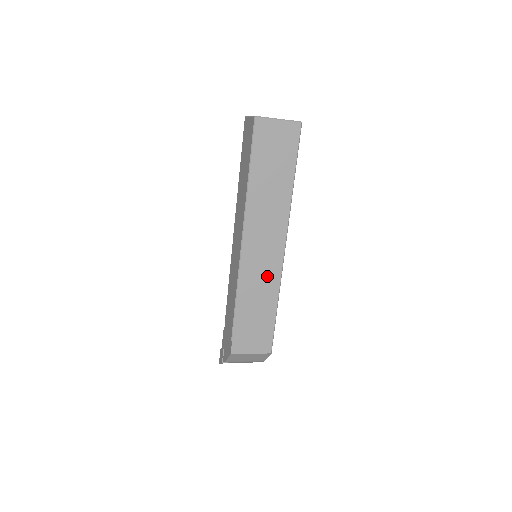
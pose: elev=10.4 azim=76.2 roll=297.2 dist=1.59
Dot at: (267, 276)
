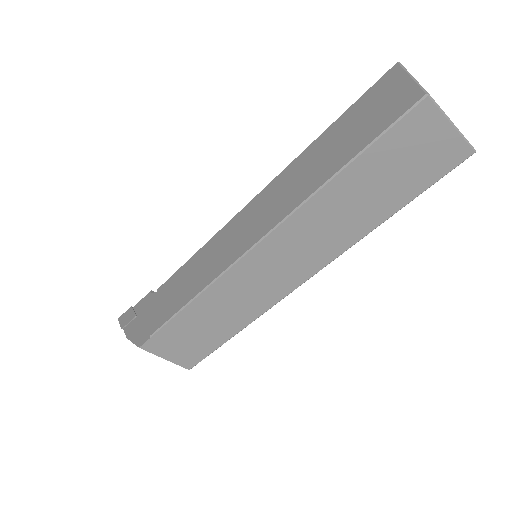
Dot at: (253, 299)
